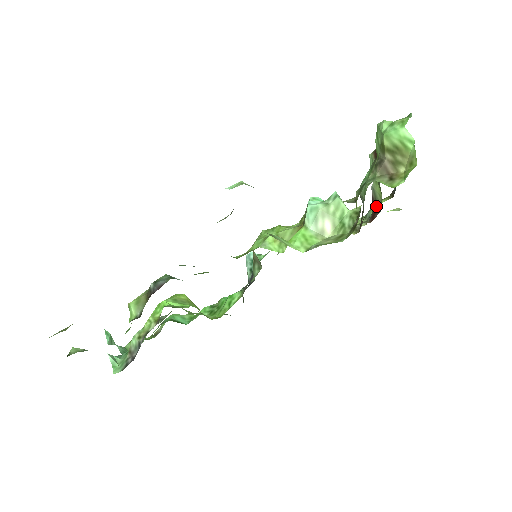
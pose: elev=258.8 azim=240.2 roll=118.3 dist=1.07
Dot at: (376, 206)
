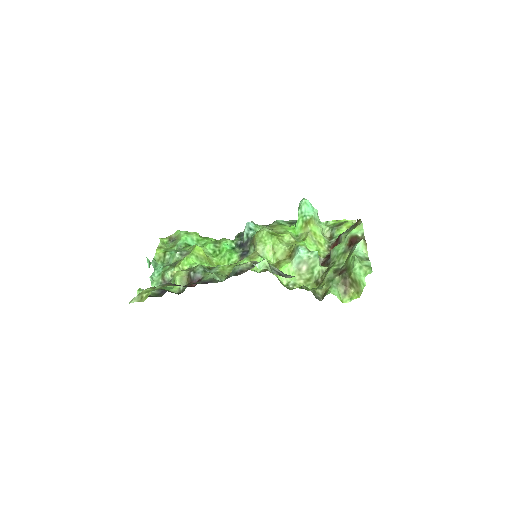
Dot at: occluded
